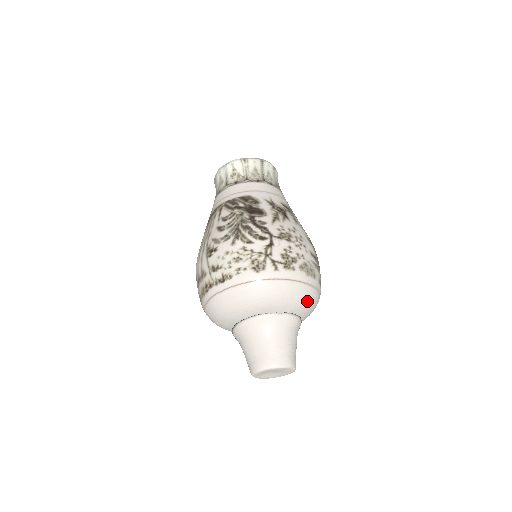
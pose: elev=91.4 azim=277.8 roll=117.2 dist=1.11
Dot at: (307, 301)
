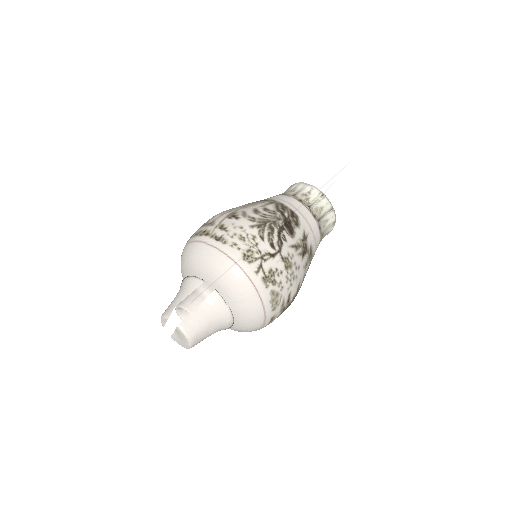
Dot at: (250, 317)
